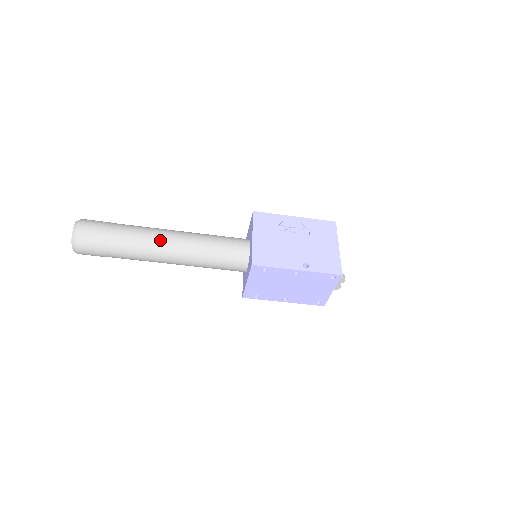
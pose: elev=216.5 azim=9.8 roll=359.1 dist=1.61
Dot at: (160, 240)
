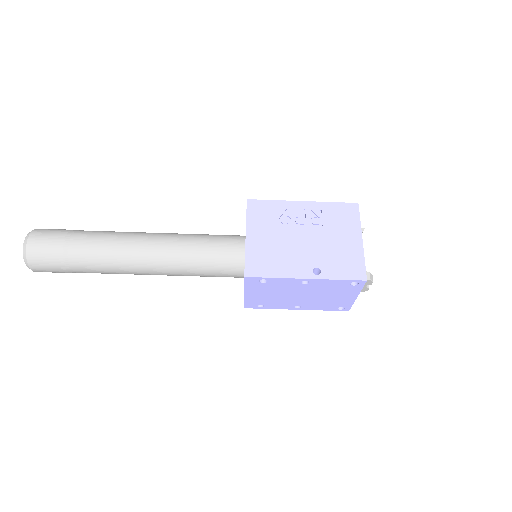
Dot at: (130, 249)
